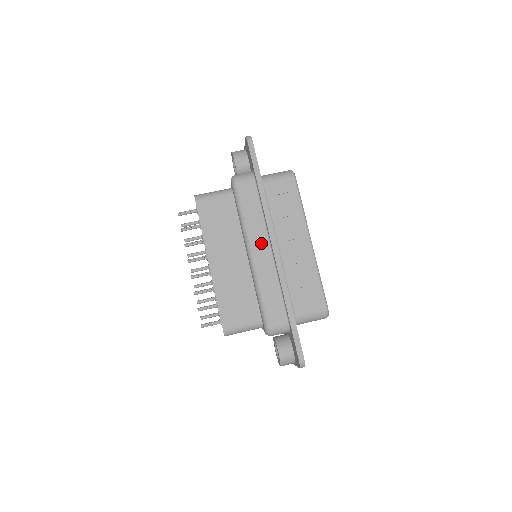
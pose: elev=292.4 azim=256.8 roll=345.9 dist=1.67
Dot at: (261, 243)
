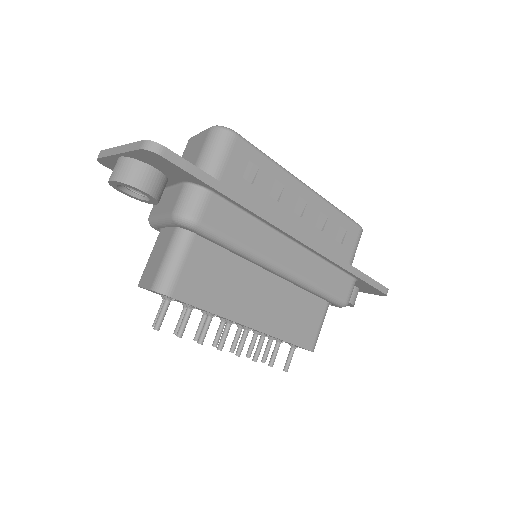
Dot at: (282, 250)
